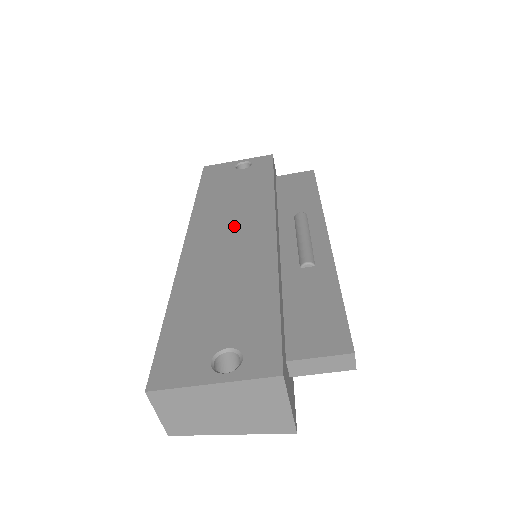
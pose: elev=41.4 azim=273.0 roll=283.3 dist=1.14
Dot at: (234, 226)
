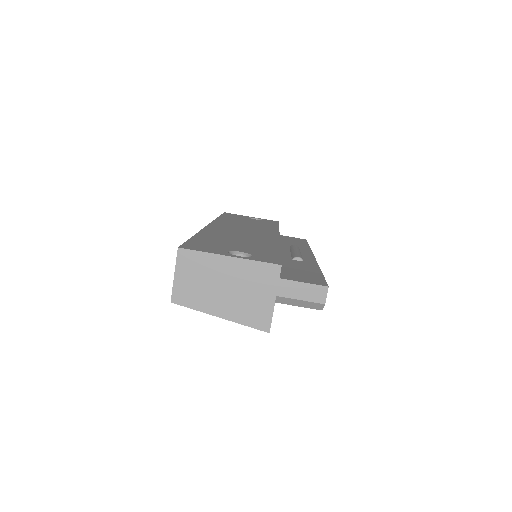
Dot at: (248, 229)
